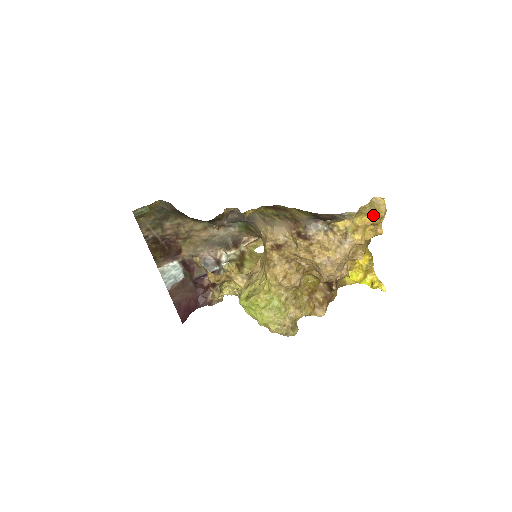
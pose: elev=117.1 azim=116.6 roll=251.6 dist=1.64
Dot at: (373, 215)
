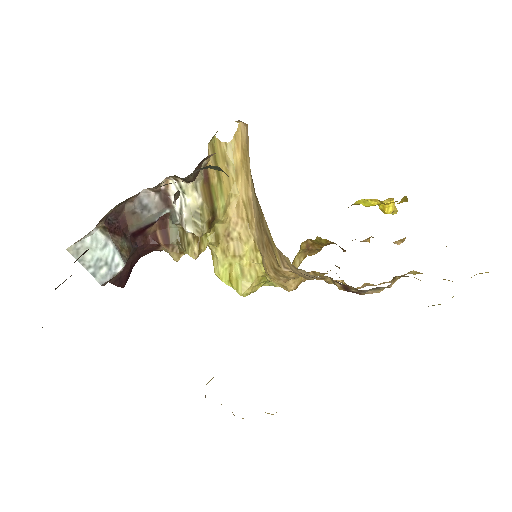
Dot at: occluded
